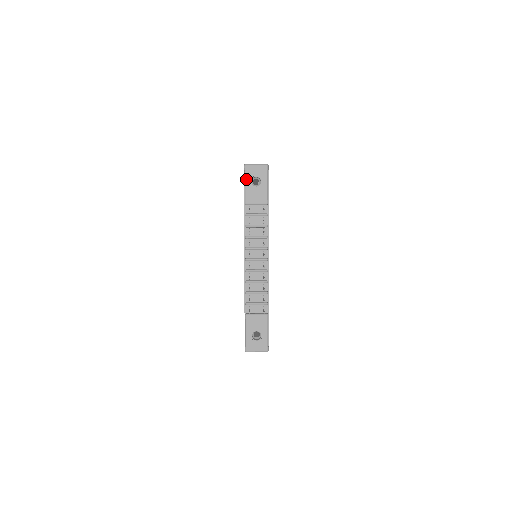
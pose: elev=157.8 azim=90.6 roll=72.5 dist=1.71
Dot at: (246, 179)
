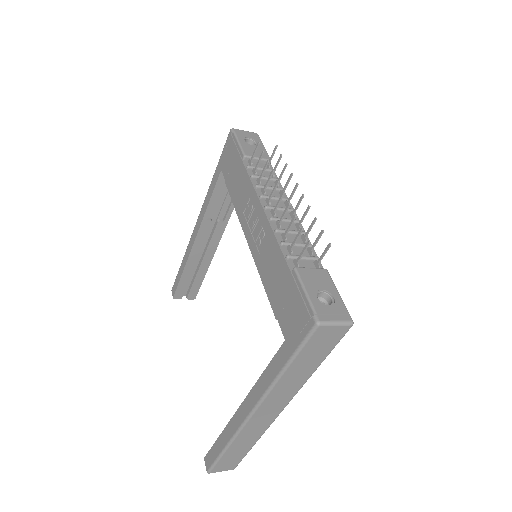
Dot at: (238, 137)
